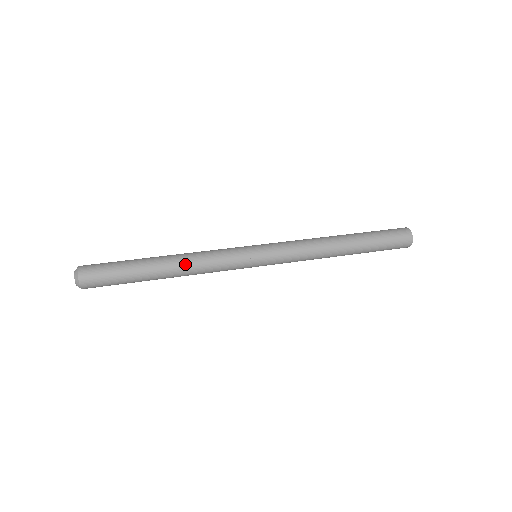
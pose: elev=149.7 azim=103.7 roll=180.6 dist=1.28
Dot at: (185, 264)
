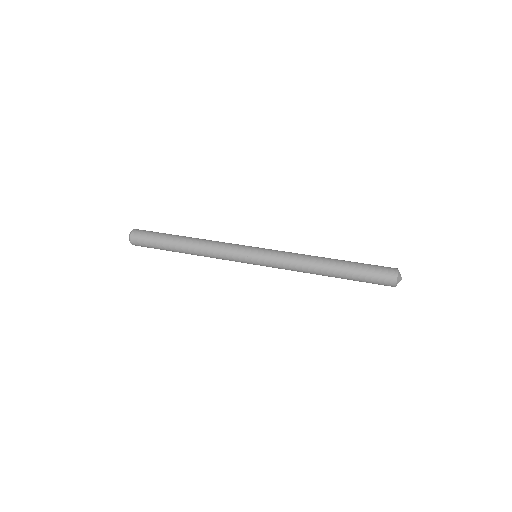
Dot at: (199, 247)
